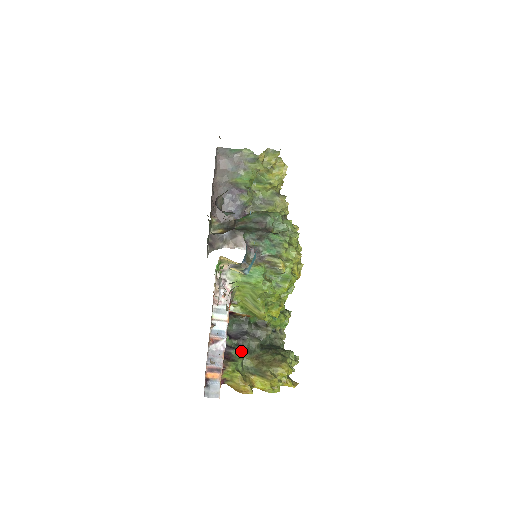
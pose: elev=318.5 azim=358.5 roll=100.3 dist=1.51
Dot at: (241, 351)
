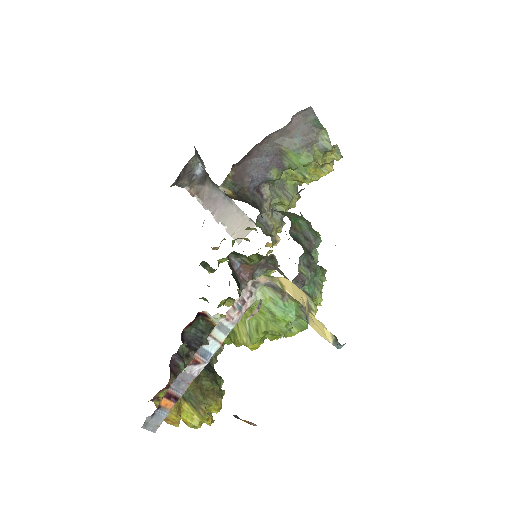
Dot at: (186, 364)
